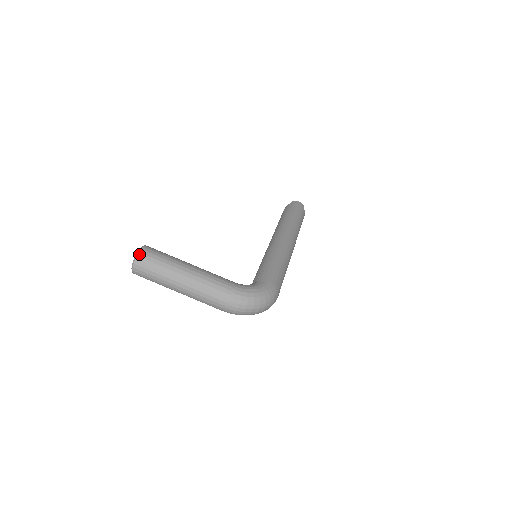
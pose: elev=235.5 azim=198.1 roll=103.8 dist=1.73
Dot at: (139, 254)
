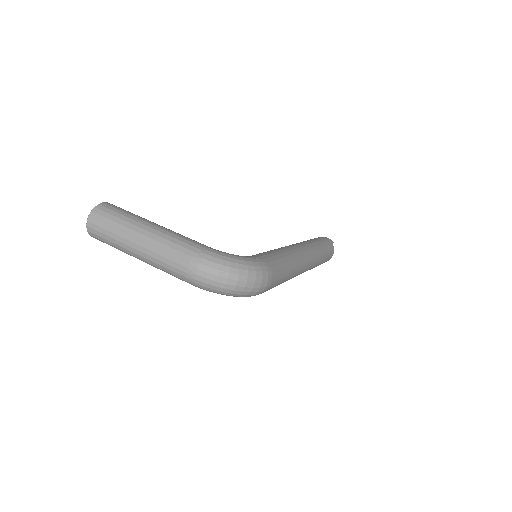
Dot at: (98, 206)
